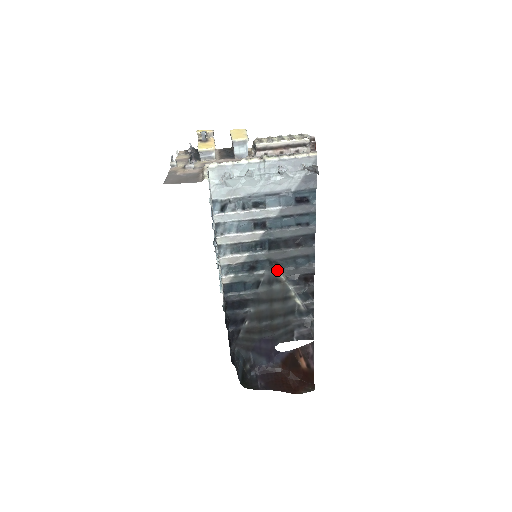
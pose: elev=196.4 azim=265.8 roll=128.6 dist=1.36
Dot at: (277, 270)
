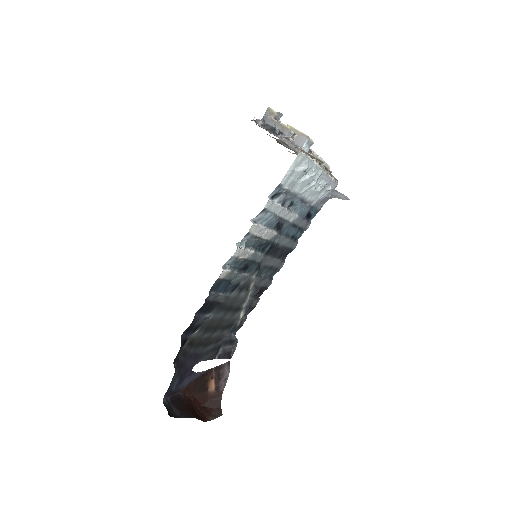
Dot at: (254, 276)
